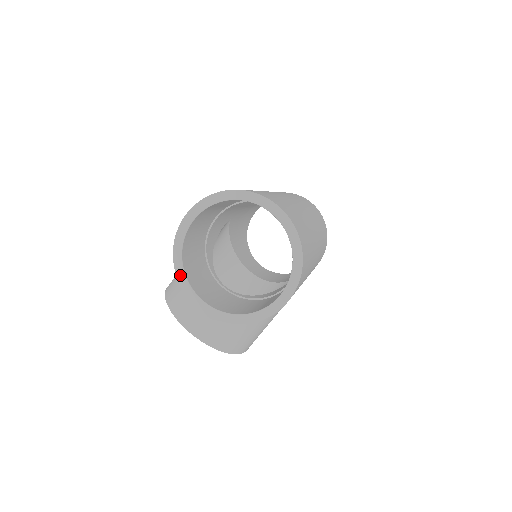
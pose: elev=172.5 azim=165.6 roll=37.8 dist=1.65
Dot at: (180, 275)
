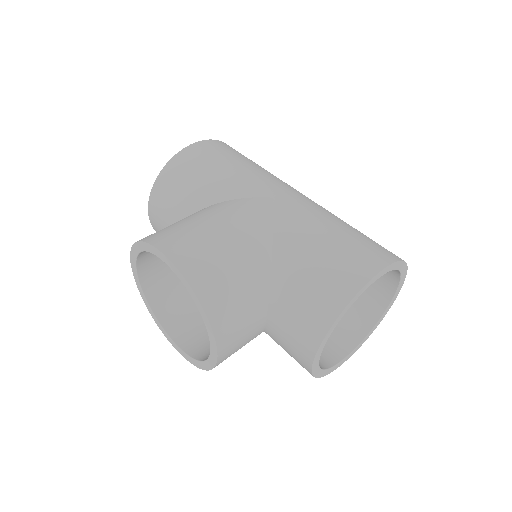
Dot at: (332, 328)
